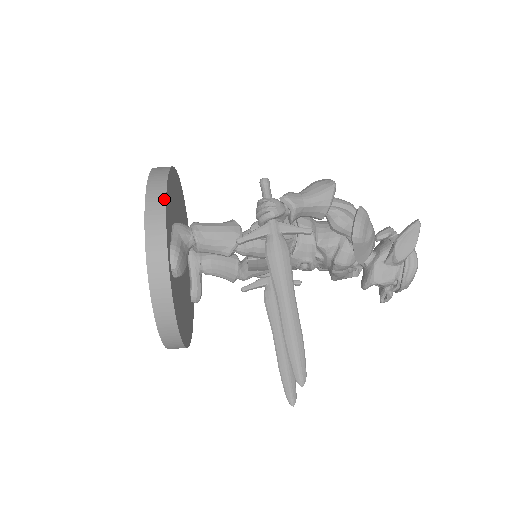
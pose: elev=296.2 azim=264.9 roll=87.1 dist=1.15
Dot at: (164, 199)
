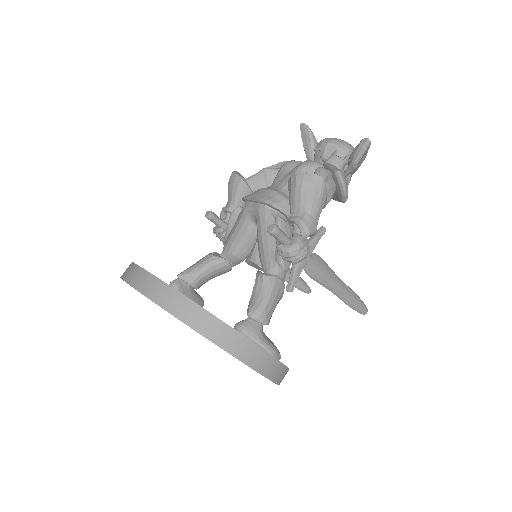
Dot at: (250, 343)
